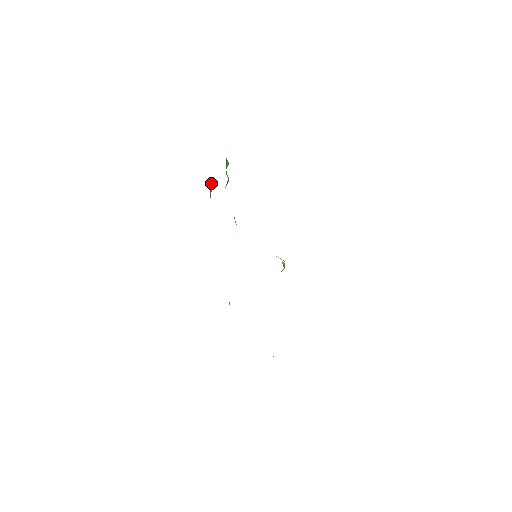
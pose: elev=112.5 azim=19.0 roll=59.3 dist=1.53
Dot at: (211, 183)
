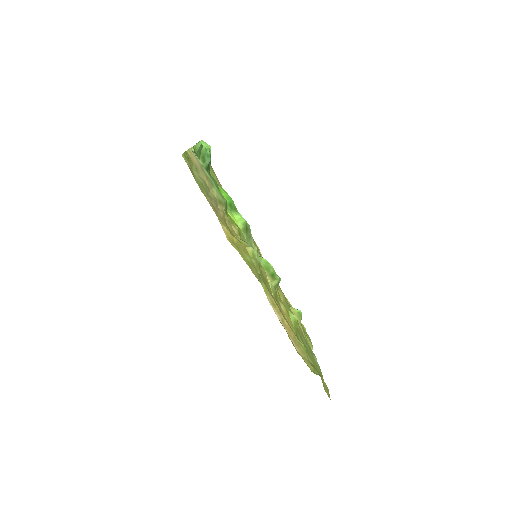
Dot at: occluded
